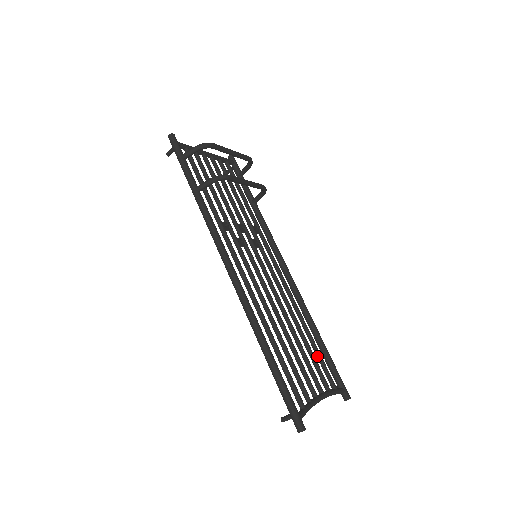
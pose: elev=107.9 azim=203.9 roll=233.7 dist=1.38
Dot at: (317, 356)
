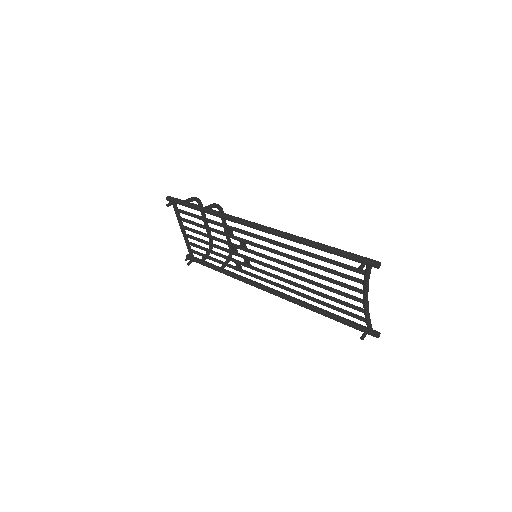
Dot at: (337, 308)
